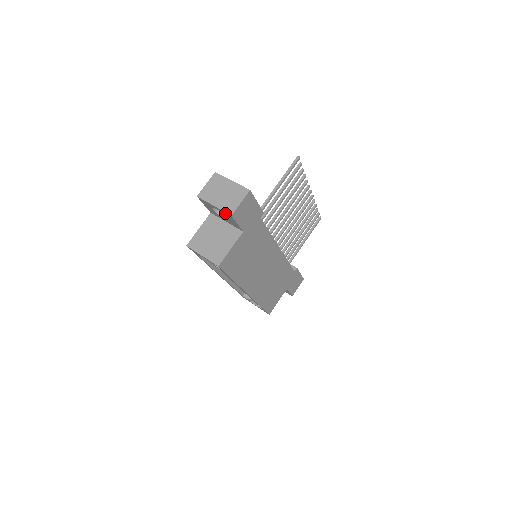
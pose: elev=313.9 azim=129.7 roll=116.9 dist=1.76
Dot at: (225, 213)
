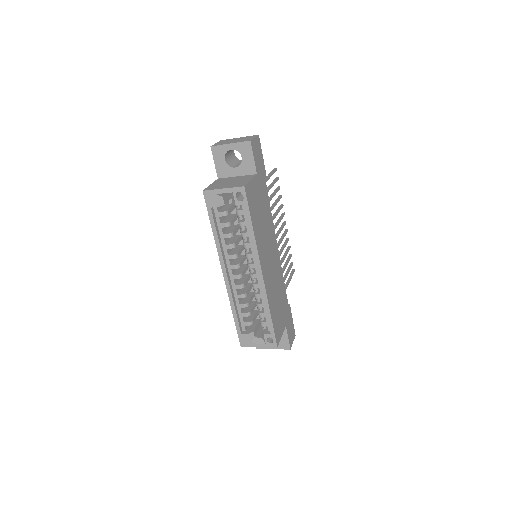
Dot at: (242, 145)
